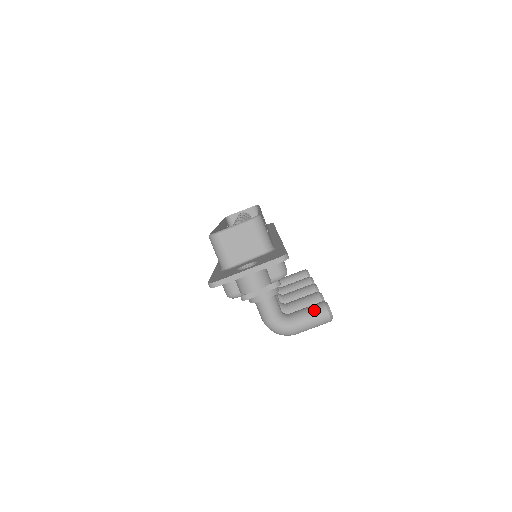
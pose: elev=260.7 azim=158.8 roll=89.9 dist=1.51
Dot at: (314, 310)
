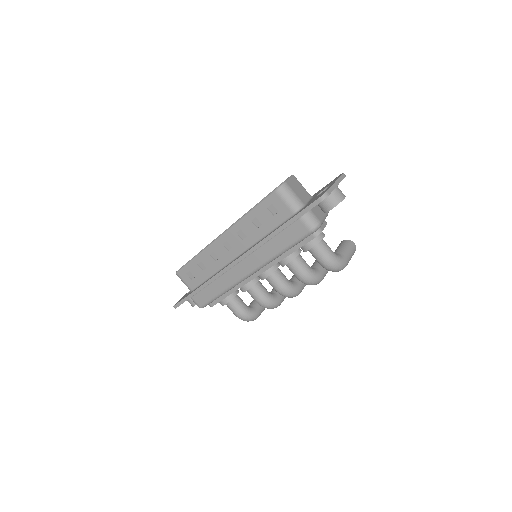
Dot at: (345, 244)
